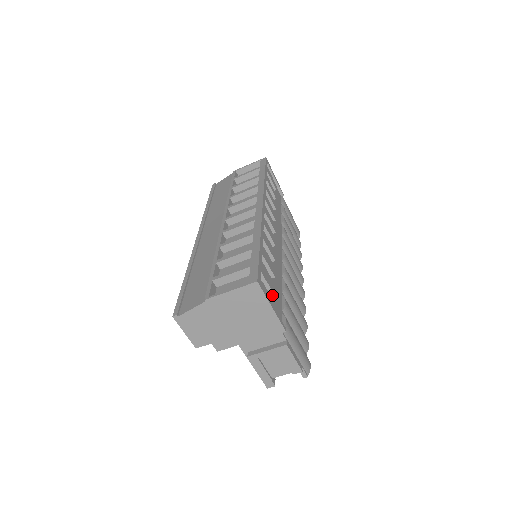
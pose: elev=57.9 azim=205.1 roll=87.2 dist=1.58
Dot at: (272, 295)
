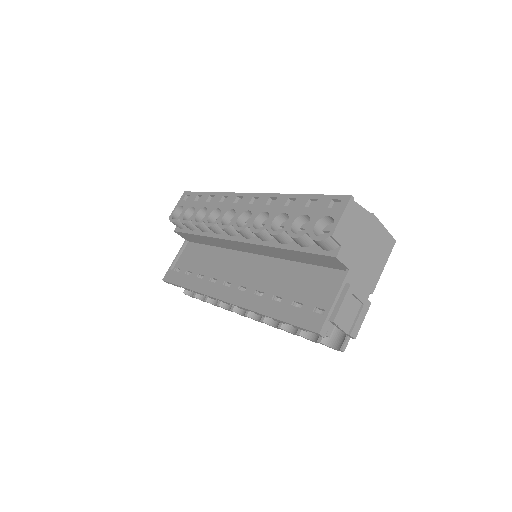
Dot at: occluded
